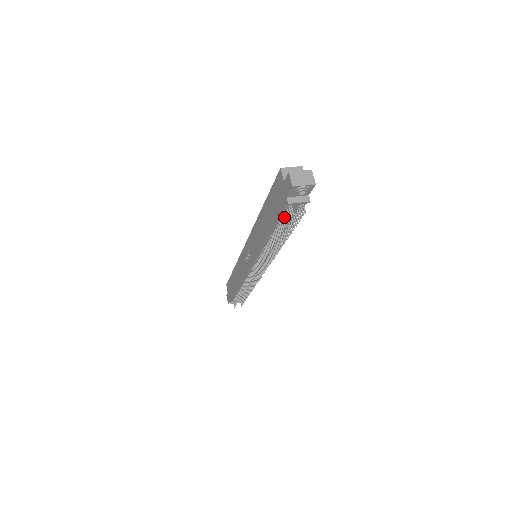
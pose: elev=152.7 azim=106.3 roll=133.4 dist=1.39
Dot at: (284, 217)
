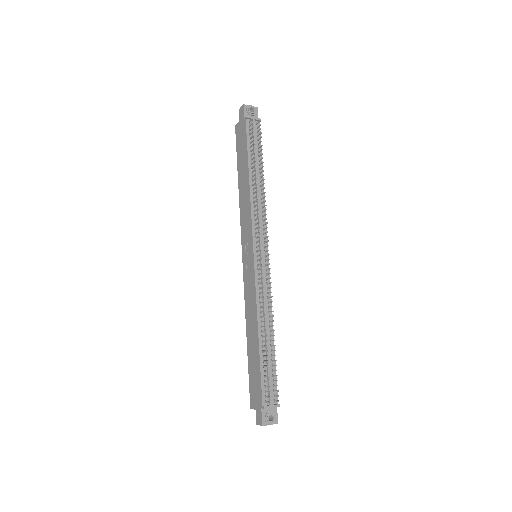
Dot at: (250, 137)
